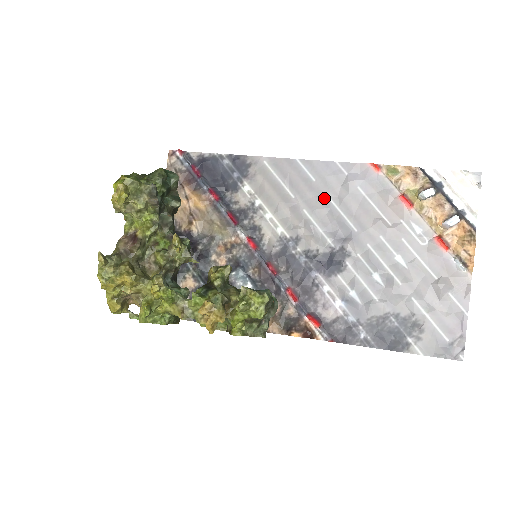
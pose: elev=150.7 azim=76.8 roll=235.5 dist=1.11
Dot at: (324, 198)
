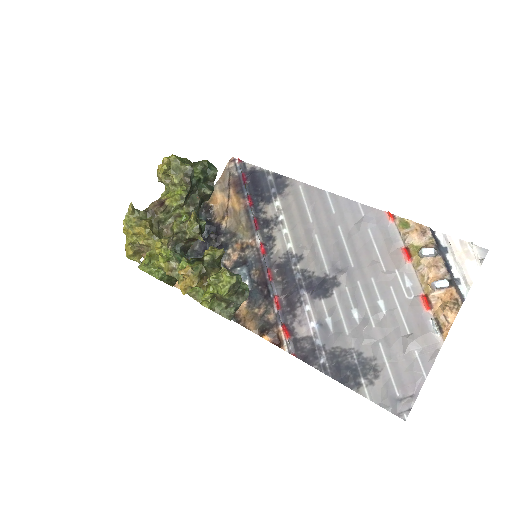
Dot at: (336, 230)
